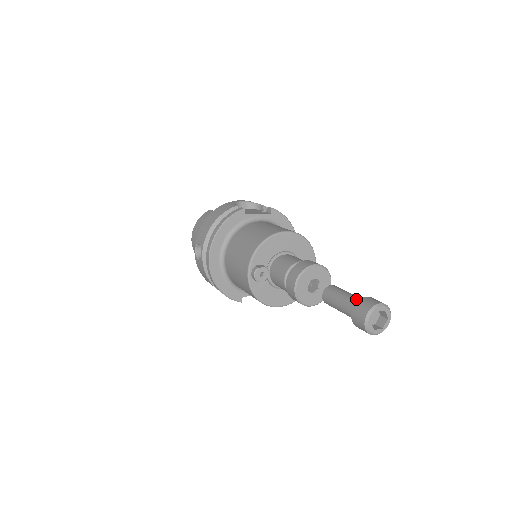
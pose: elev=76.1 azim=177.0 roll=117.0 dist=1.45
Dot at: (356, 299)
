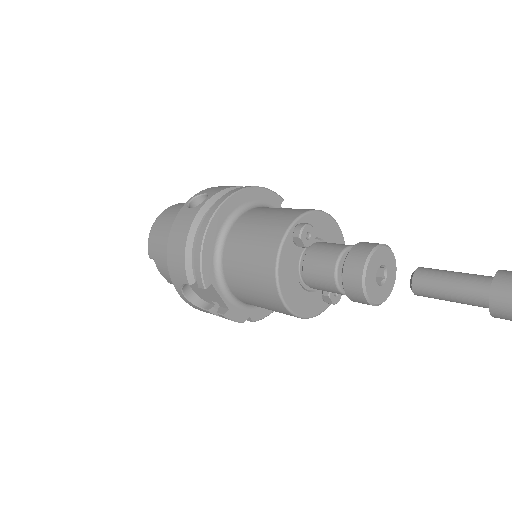
Dot at: (486, 276)
